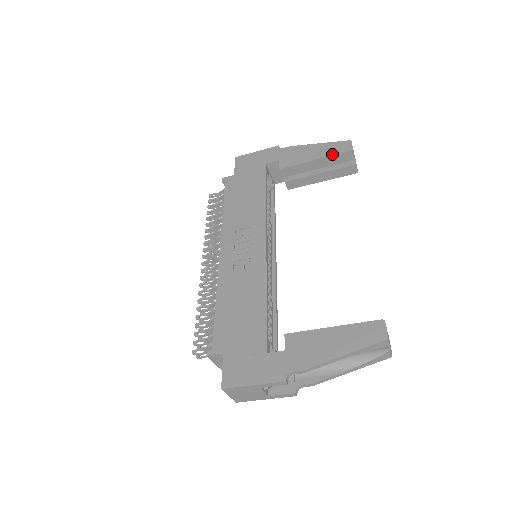
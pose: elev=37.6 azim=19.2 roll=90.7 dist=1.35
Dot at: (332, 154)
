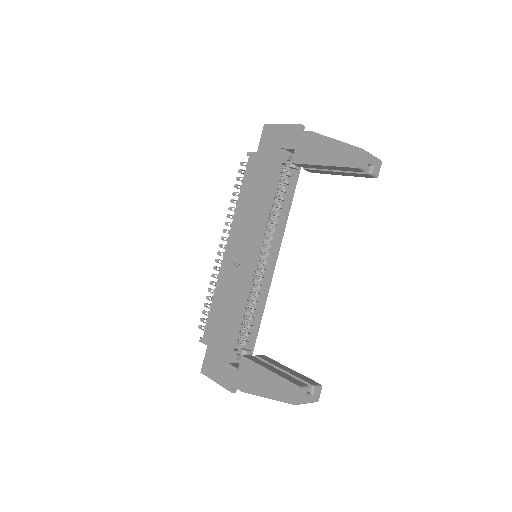
Dot at: (339, 164)
